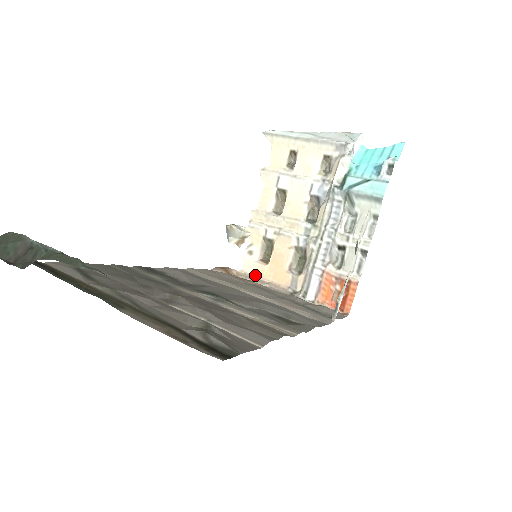
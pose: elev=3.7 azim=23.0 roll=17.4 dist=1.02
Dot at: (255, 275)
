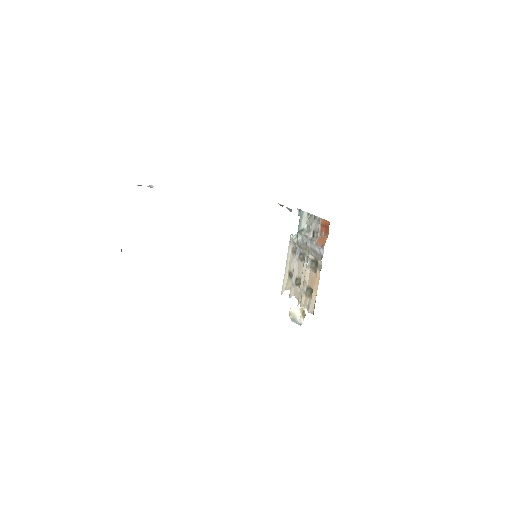
Dot at: (315, 302)
